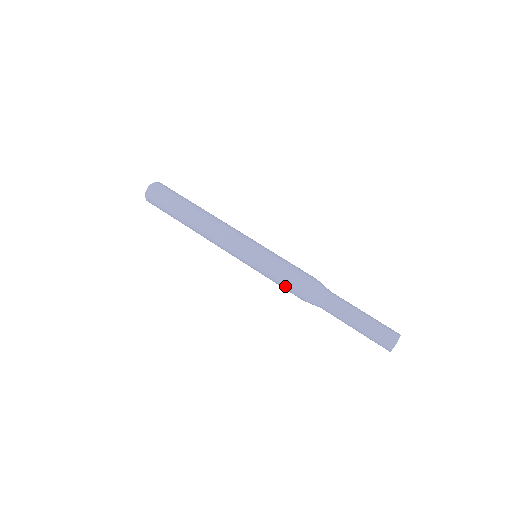
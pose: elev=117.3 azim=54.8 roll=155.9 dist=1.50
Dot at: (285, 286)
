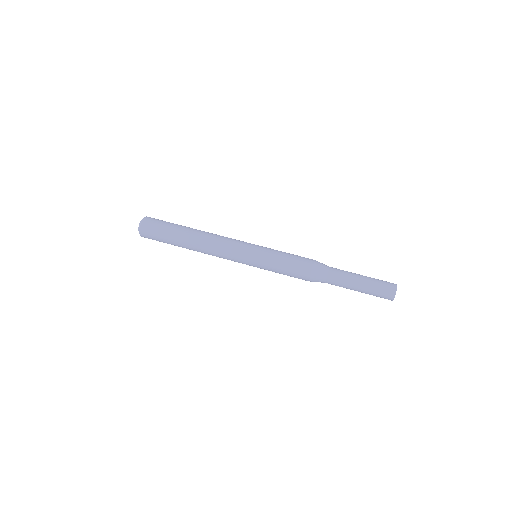
Dot at: (290, 276)
